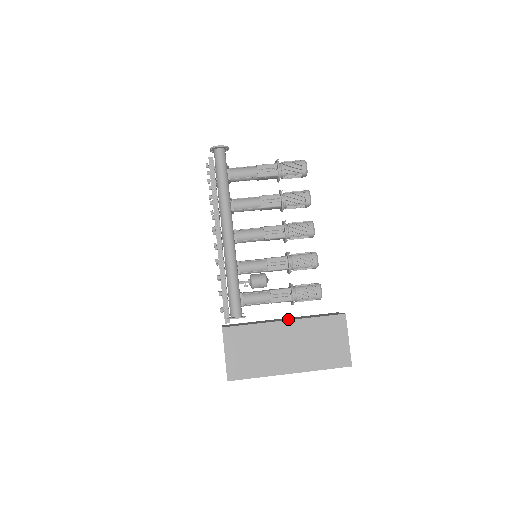
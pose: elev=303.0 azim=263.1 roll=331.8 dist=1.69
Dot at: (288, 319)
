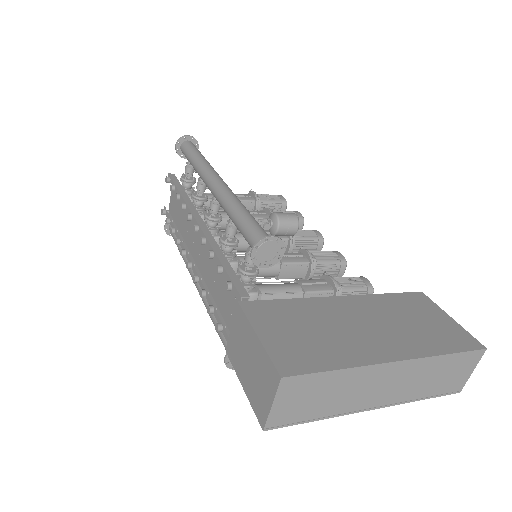
Dot at: occluded
